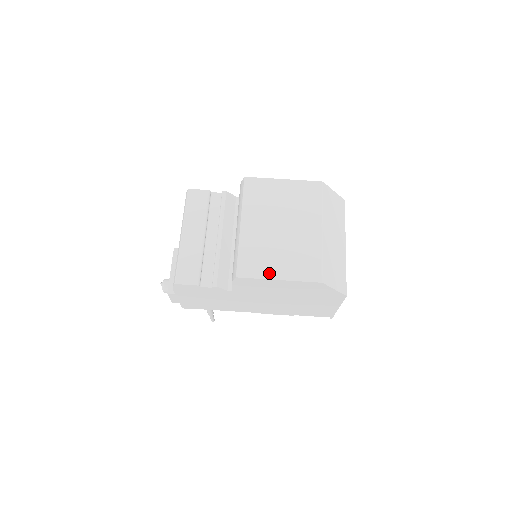
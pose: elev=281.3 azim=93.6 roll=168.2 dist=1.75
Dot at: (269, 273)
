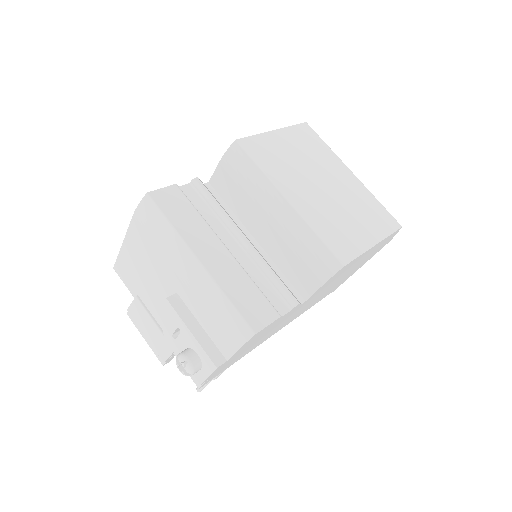
Dot at: (363, 242)
